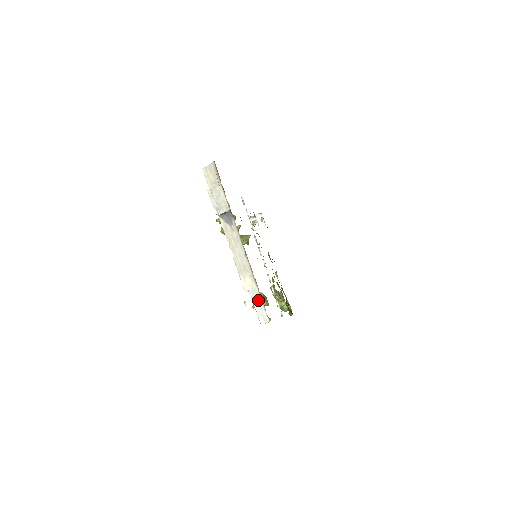
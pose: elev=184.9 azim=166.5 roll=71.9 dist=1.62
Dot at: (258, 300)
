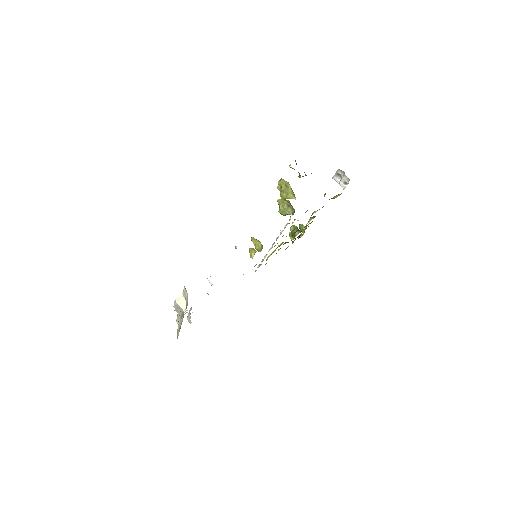
Dot at: occluded
